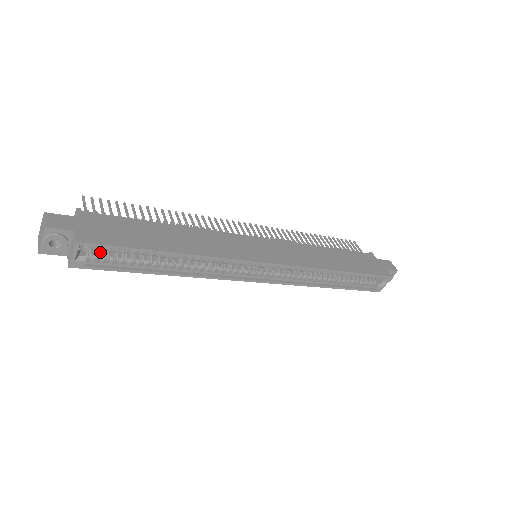
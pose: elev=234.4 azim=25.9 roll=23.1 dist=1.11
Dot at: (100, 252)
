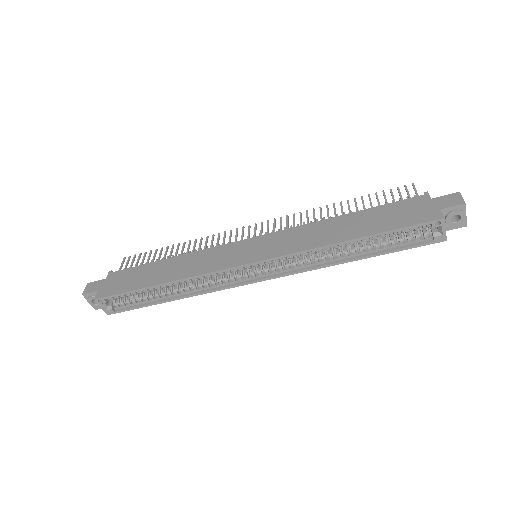
Dot at: (122, 299)
